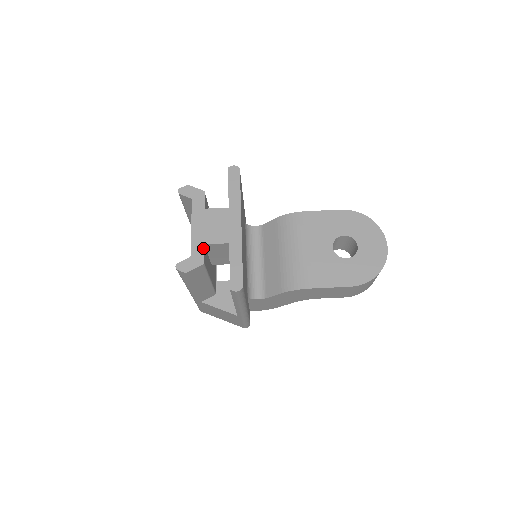
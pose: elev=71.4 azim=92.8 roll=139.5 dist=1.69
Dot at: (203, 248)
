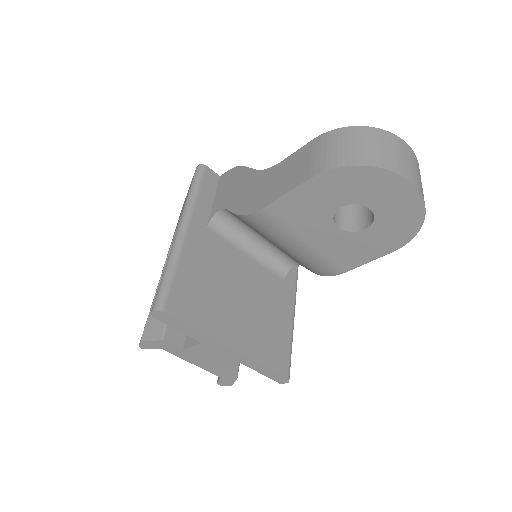
Dot at: (222, 371)
